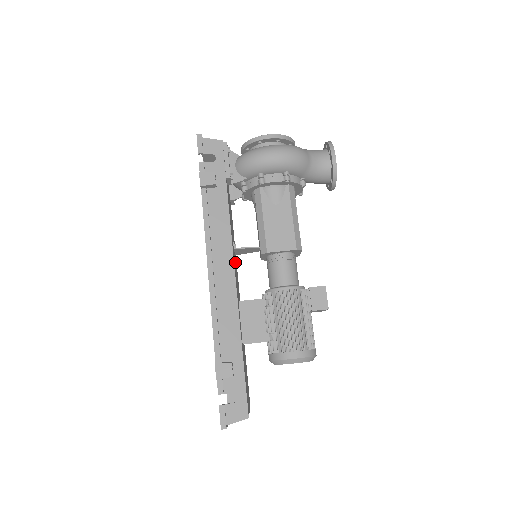
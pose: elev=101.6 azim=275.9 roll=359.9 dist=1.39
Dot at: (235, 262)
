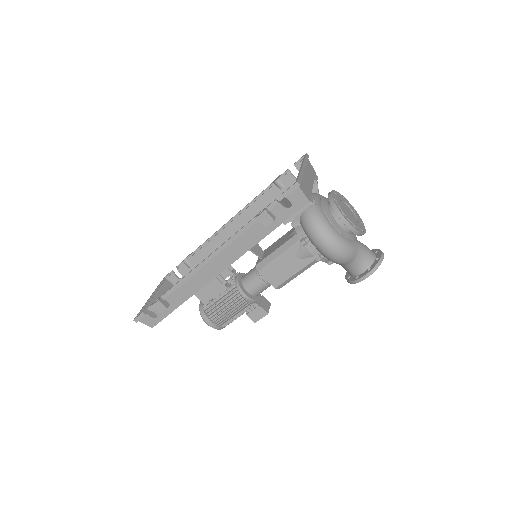
Dot at: occluded
